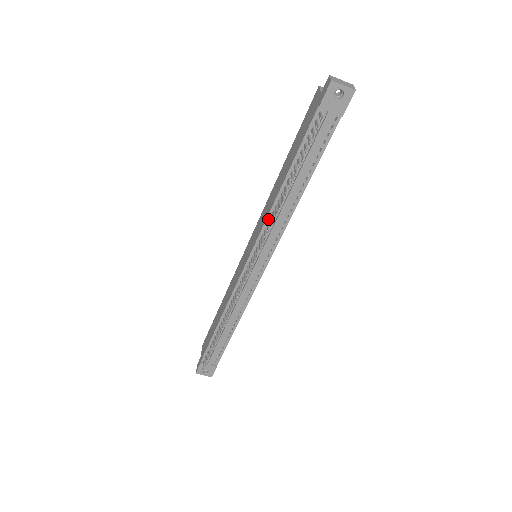
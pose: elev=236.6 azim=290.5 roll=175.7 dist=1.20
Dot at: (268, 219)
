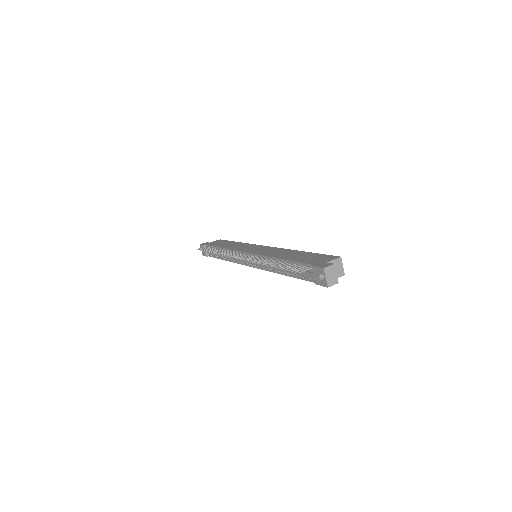
Dot at: (265, 257)
